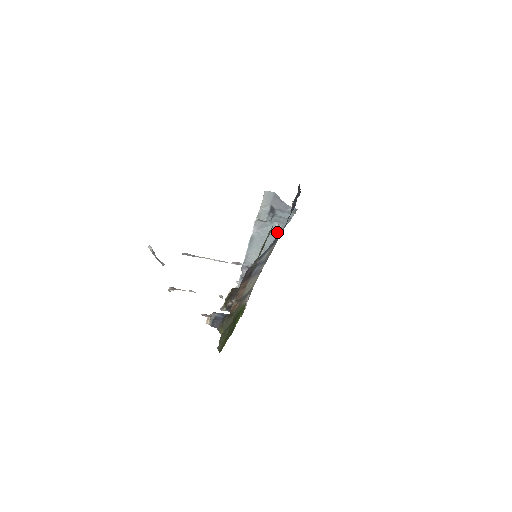
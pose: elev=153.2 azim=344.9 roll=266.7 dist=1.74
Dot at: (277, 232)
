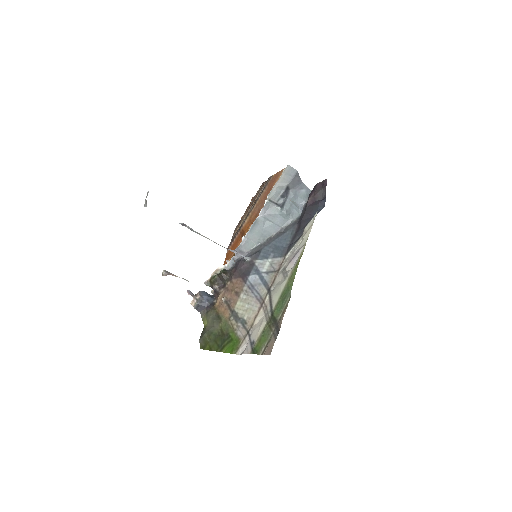
Dot at: (283, 224)
